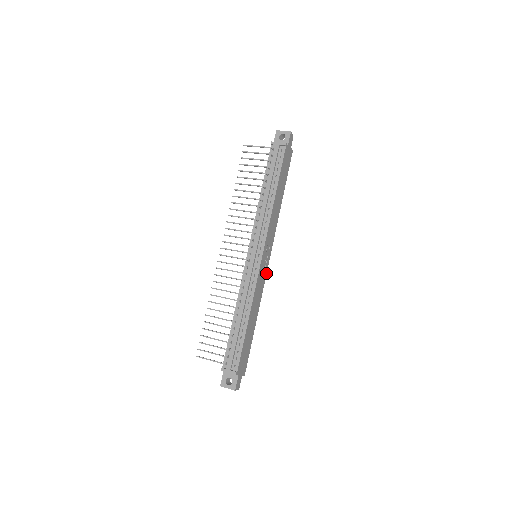
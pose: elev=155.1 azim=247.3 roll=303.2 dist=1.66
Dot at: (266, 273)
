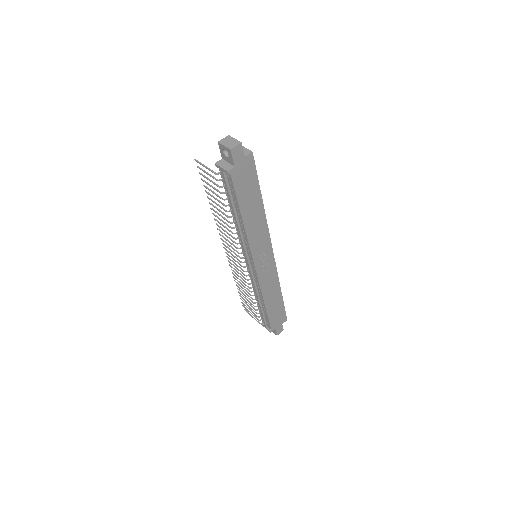
Dot at: (275, 263)
